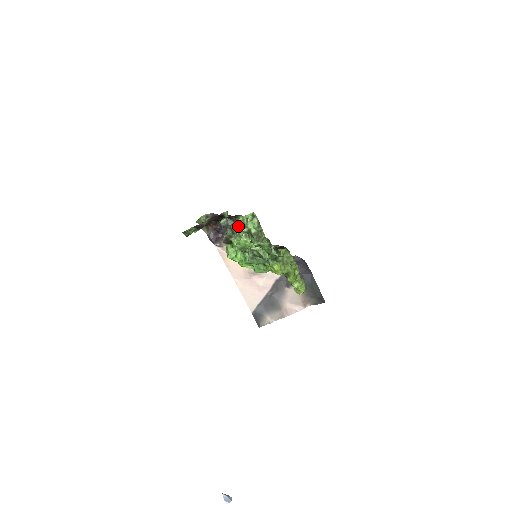
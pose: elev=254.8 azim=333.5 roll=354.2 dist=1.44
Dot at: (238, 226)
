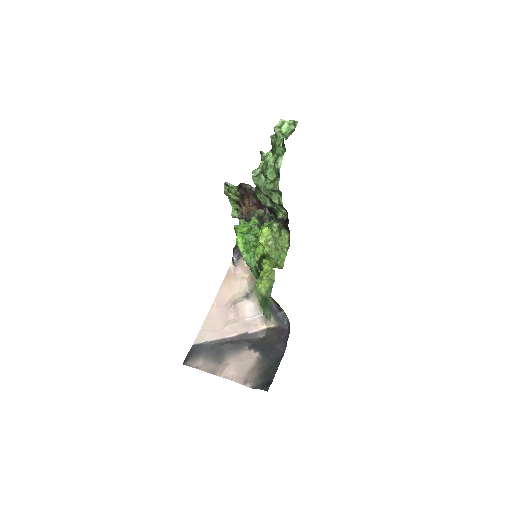
Dot at: occluded
